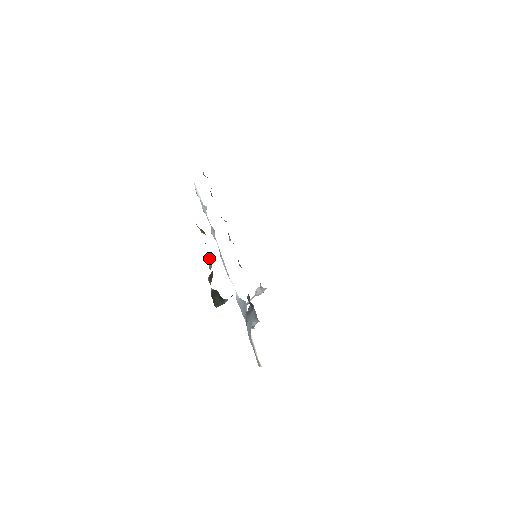
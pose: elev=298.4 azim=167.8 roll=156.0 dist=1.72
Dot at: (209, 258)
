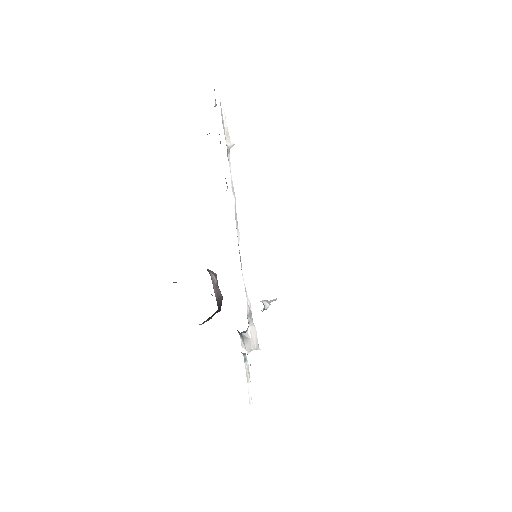
Dot at: occluded
